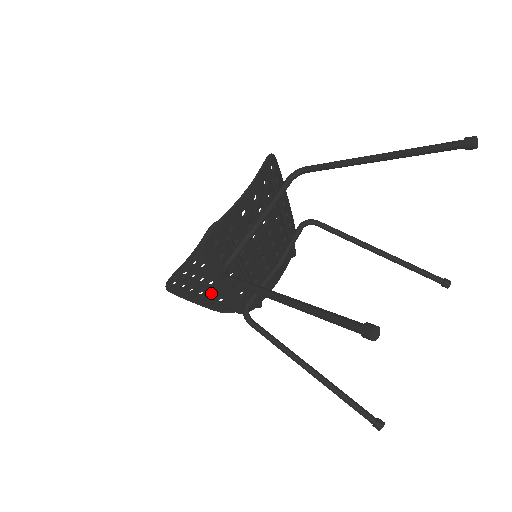
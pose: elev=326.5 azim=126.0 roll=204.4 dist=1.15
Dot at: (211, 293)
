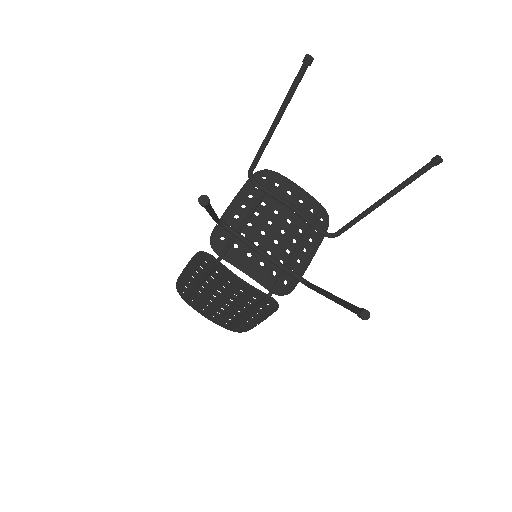
Dot at: (200, 274)
